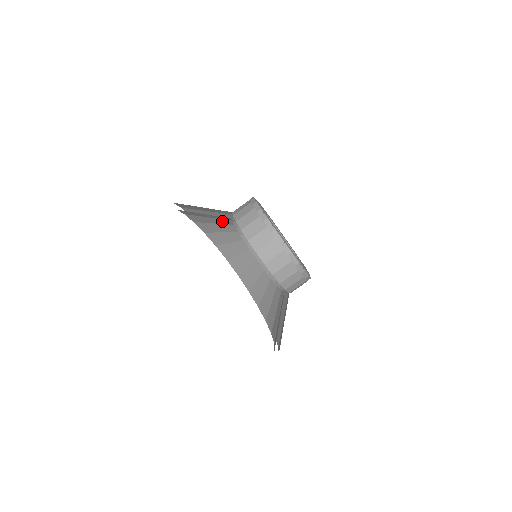
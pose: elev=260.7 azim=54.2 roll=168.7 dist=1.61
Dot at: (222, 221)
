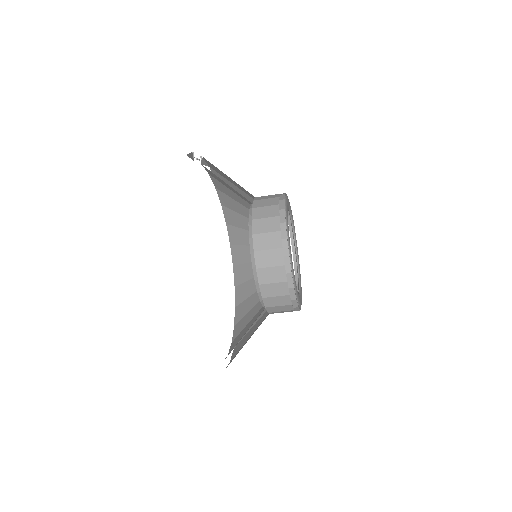
Dot at: occluded
